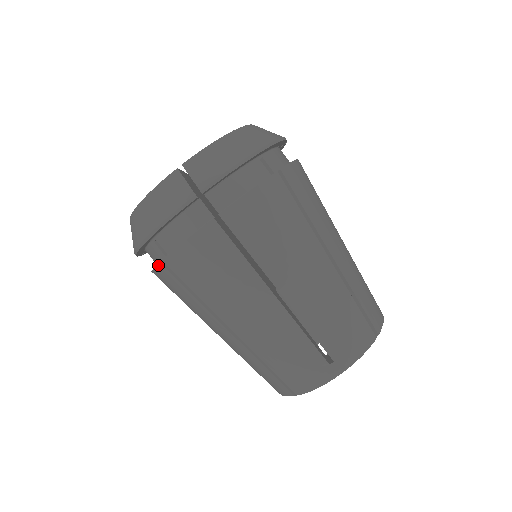
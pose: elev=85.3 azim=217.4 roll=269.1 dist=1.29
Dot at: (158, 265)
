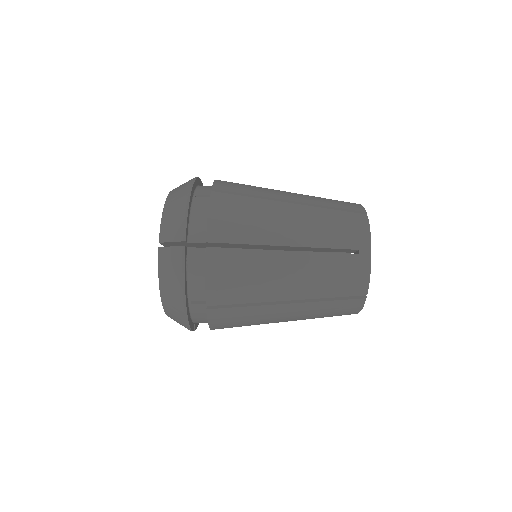
Dot at: (207, 313)
